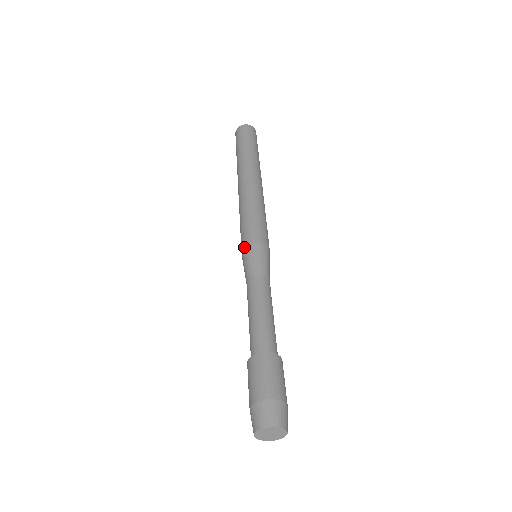
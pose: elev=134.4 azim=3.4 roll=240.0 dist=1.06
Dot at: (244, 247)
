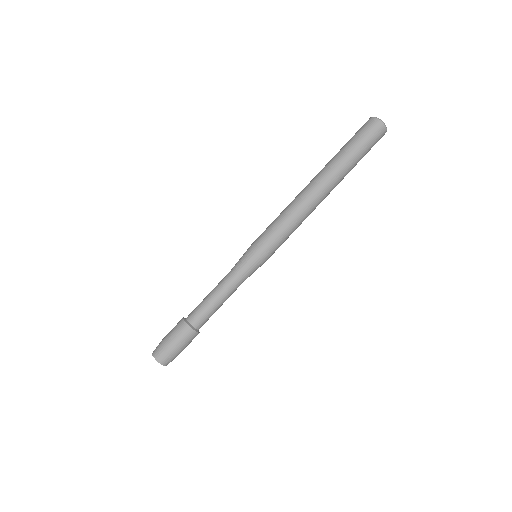
Dot at: (252, 247)
